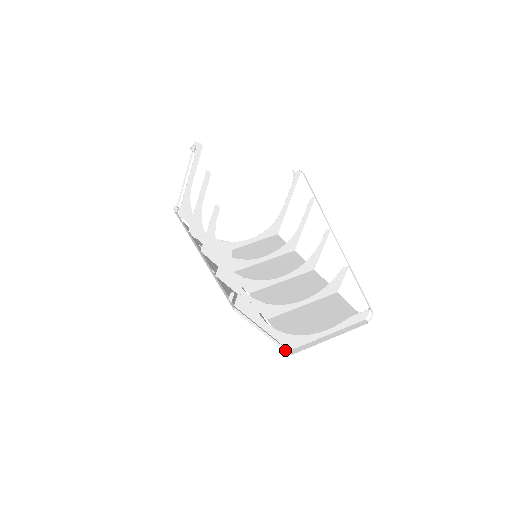
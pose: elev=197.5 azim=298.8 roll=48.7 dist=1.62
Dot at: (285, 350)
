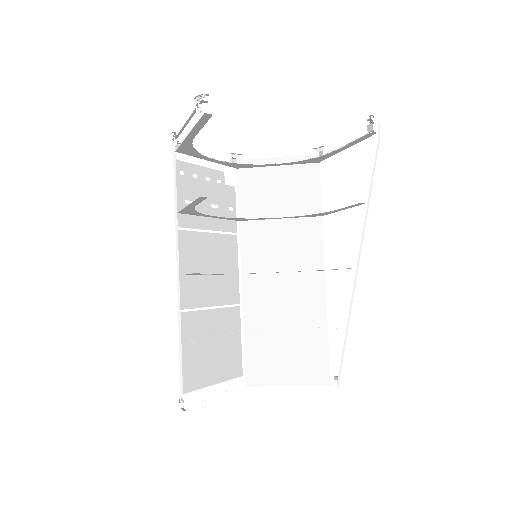
Dot at: occluded
